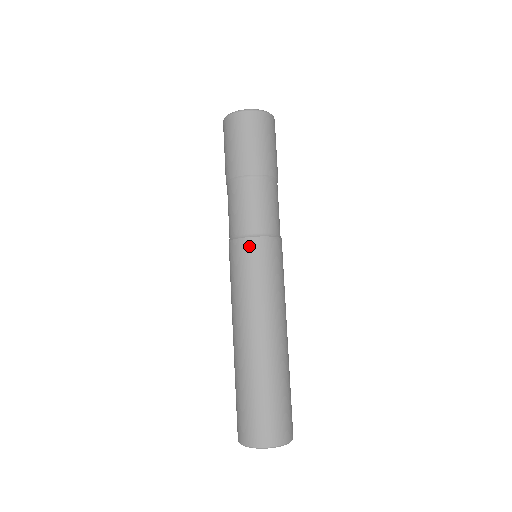
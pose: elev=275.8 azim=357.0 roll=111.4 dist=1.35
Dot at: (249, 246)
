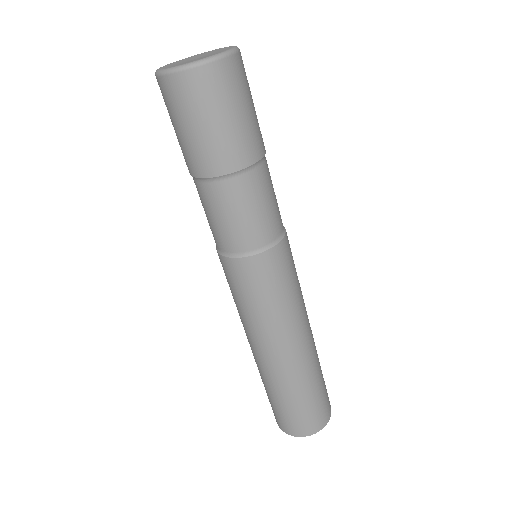
Dot at: (234, 268)
